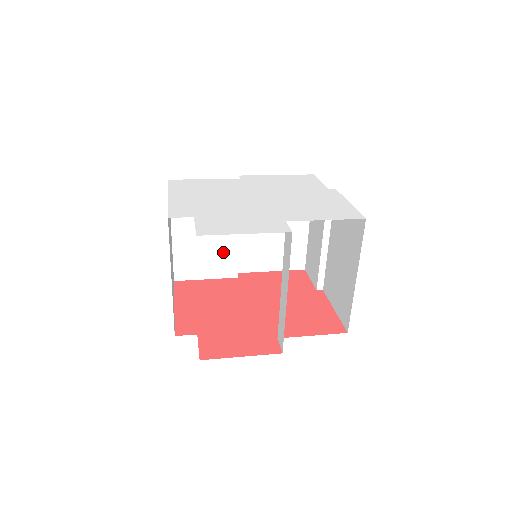
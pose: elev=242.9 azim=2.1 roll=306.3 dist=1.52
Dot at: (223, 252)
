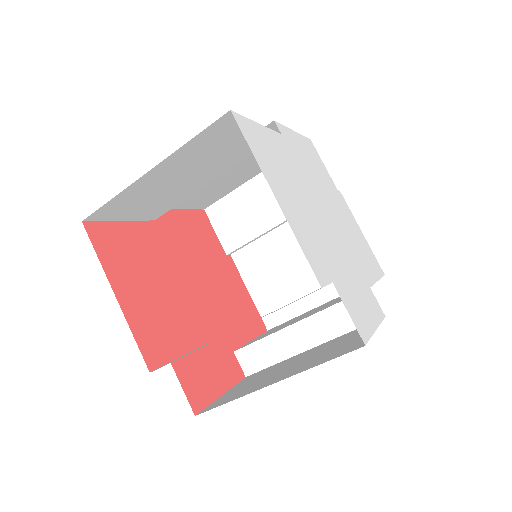
Dot at: (173, 197)
